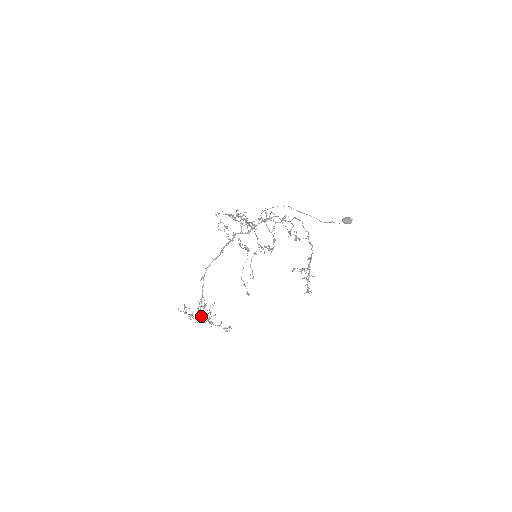
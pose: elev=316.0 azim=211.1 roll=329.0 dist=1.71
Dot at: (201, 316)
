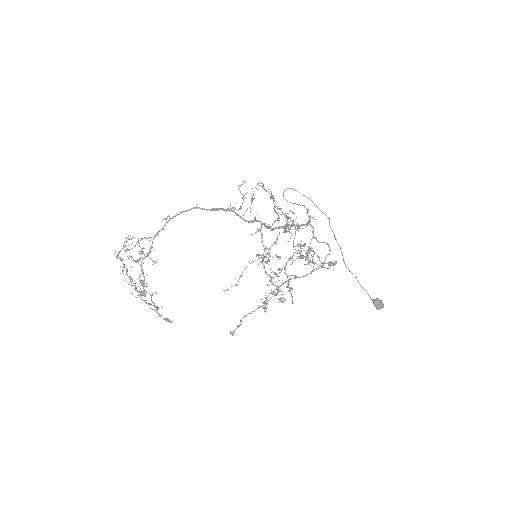
Dot at: (126, 246)
